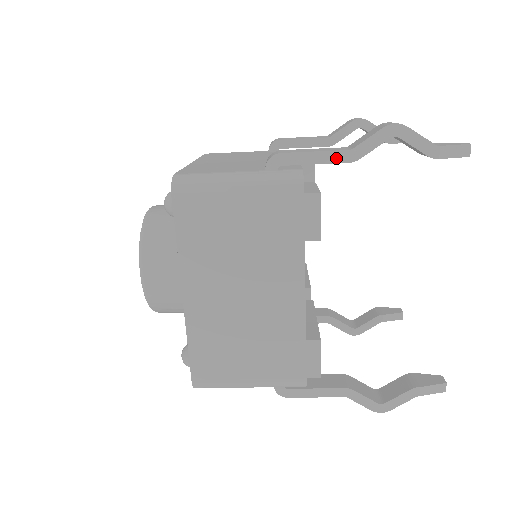
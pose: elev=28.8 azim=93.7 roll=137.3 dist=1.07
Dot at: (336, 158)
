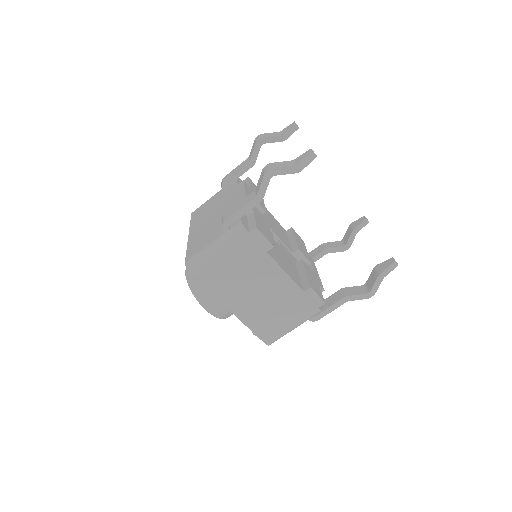
Dot at: (252, 205)
